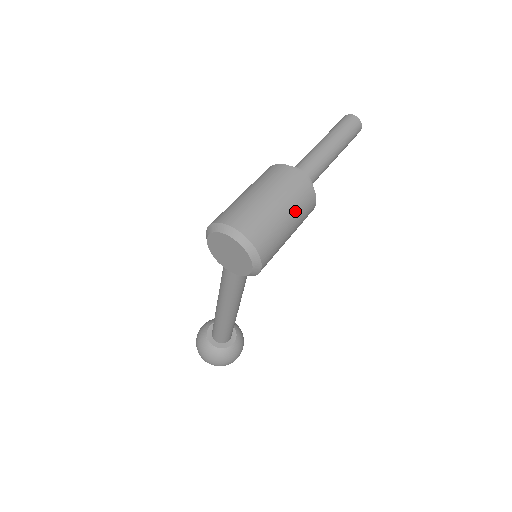
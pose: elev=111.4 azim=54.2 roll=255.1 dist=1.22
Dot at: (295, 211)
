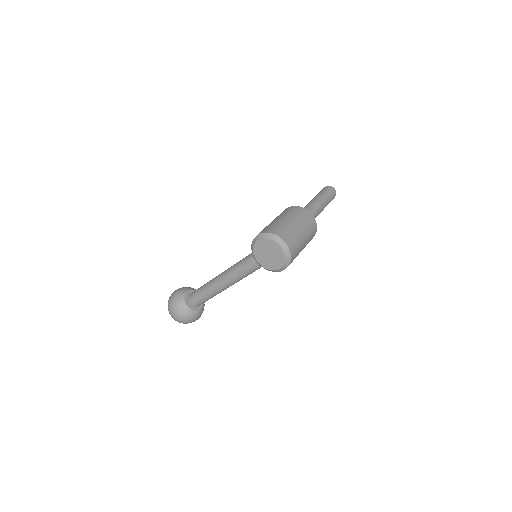
Dot at: (308, 241)
